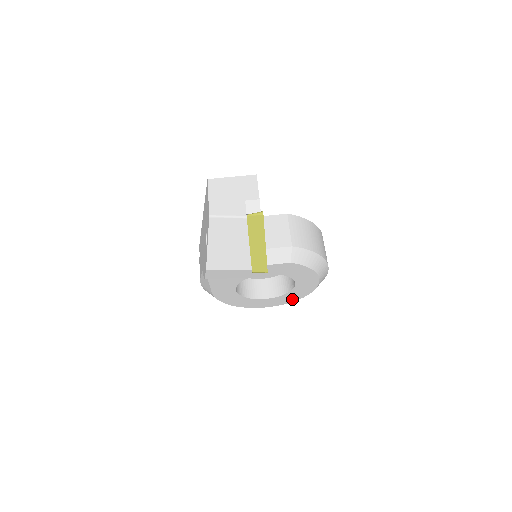
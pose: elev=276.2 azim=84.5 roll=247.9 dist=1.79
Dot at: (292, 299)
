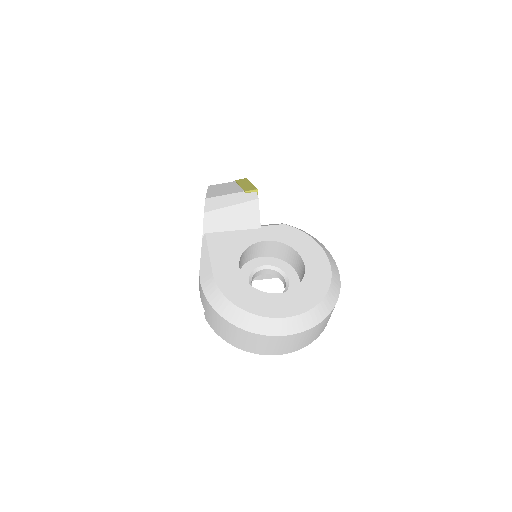
Dot at: (314, 298)
